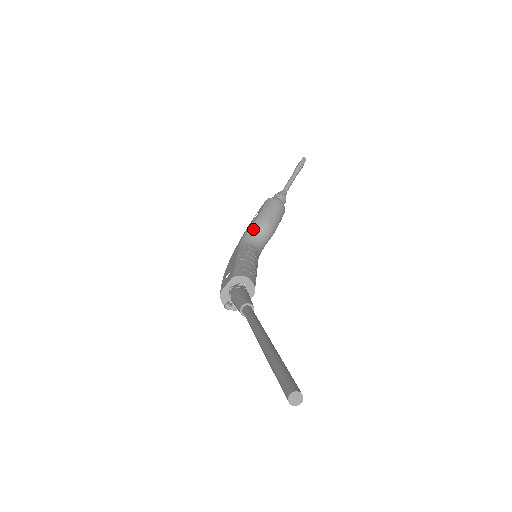
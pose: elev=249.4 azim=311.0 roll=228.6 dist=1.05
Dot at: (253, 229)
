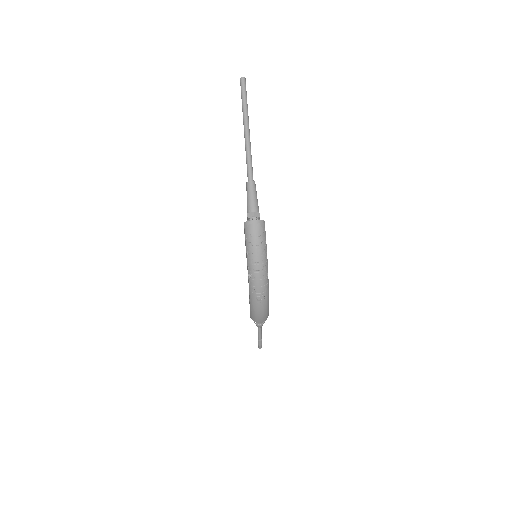
Dot at: occluded
